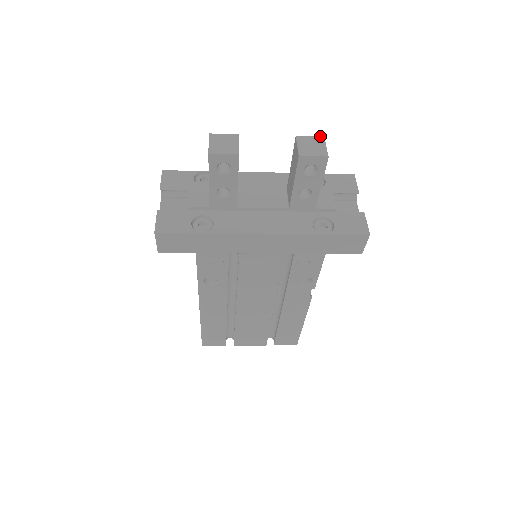
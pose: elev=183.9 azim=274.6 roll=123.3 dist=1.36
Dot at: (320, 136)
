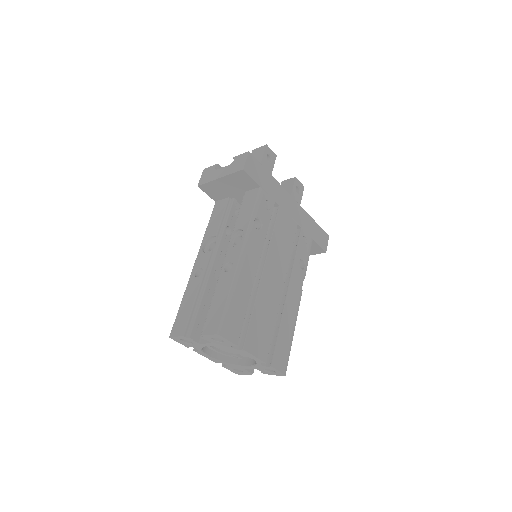
Dot at: occluded
